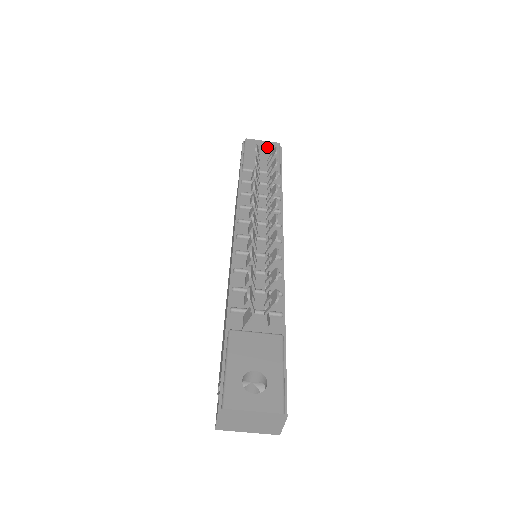
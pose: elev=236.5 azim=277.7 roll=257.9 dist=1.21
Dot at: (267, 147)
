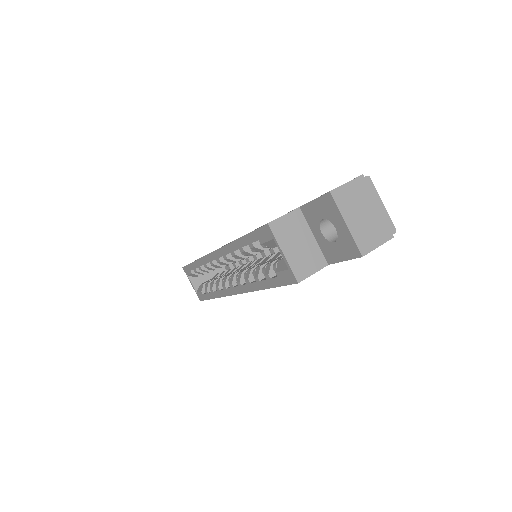
Dot at: occluded
